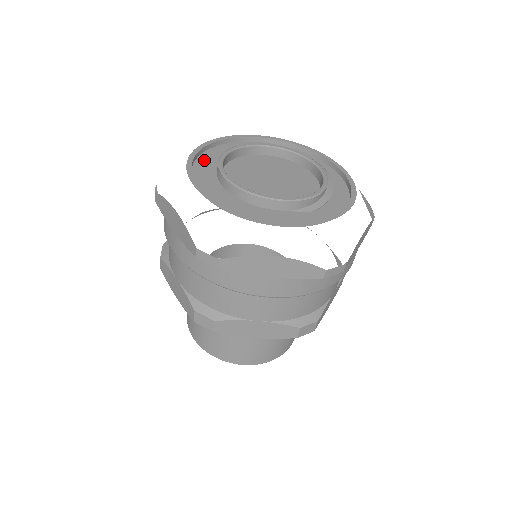
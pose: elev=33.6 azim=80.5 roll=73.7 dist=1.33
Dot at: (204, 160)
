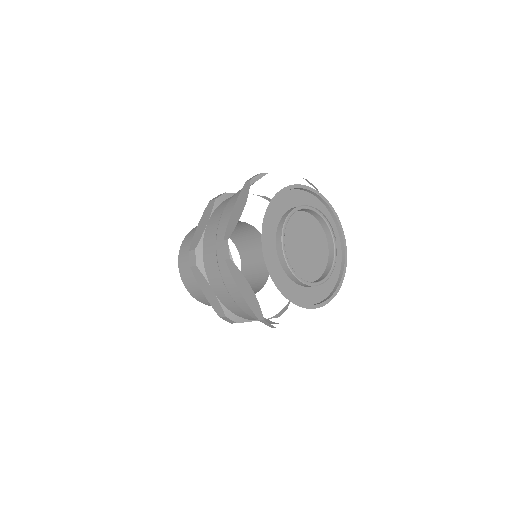
Dot at: (267, 230)
